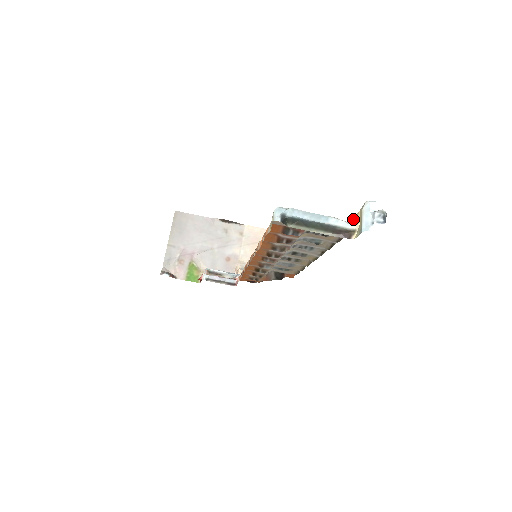
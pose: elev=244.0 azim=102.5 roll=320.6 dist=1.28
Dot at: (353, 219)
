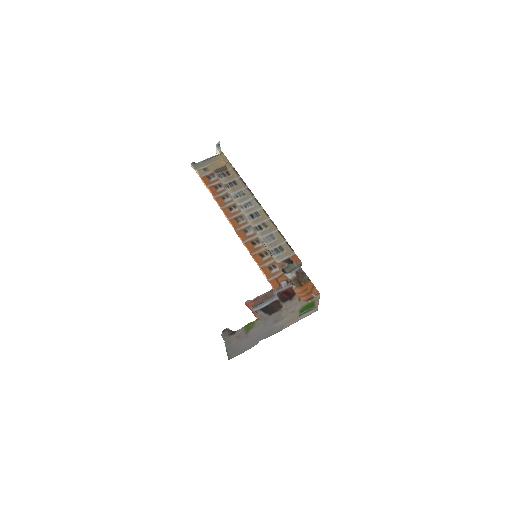
Dot at: occluded
